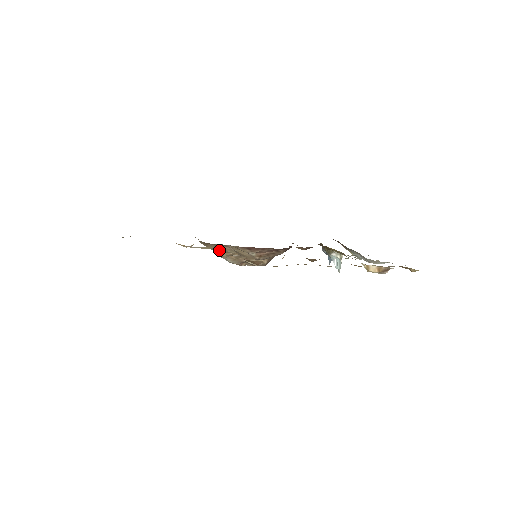
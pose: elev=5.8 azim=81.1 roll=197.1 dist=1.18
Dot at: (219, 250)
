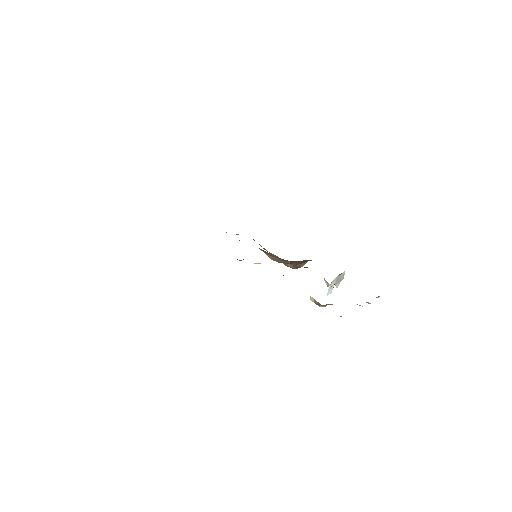
Dot at: occluded
